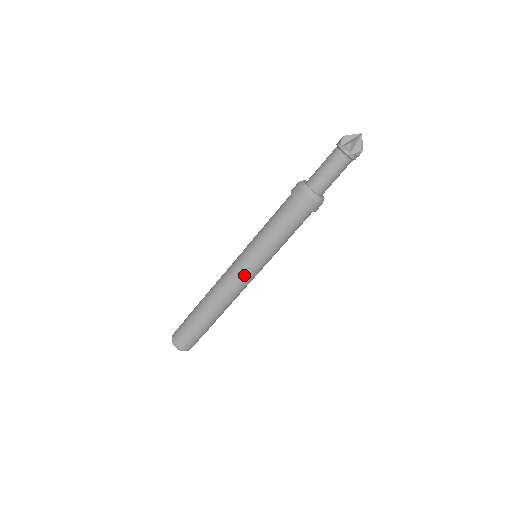
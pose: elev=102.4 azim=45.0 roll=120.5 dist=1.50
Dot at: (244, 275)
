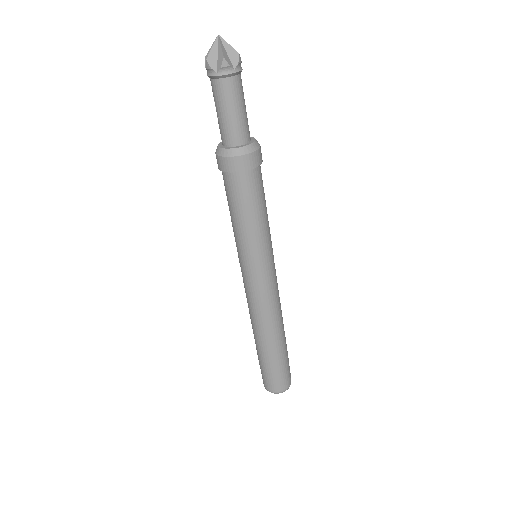
Dot at: (269, 283)
